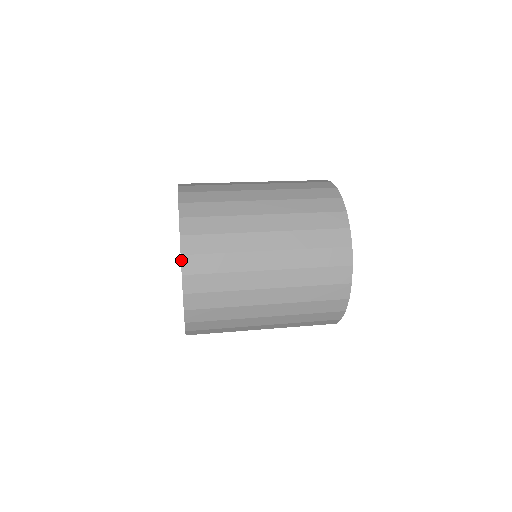
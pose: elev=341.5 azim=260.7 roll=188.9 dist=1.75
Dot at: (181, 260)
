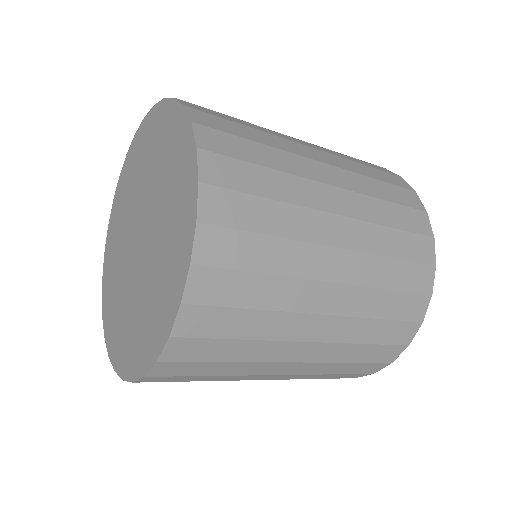
Dot at: (176, 100)
